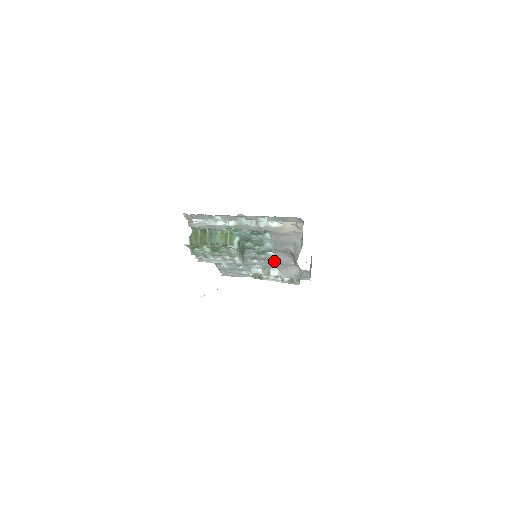
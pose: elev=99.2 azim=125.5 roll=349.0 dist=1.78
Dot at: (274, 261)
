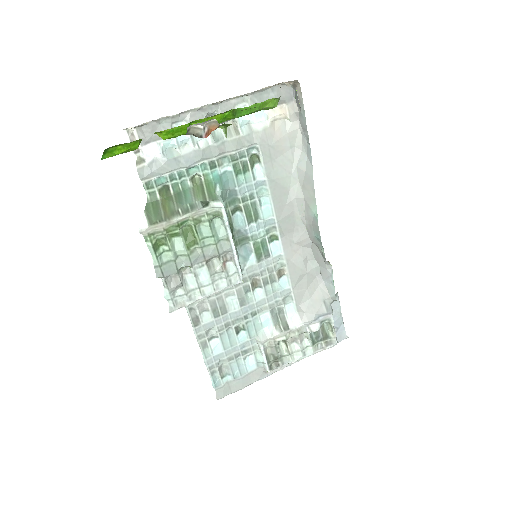
Dot at: (284, 281)
